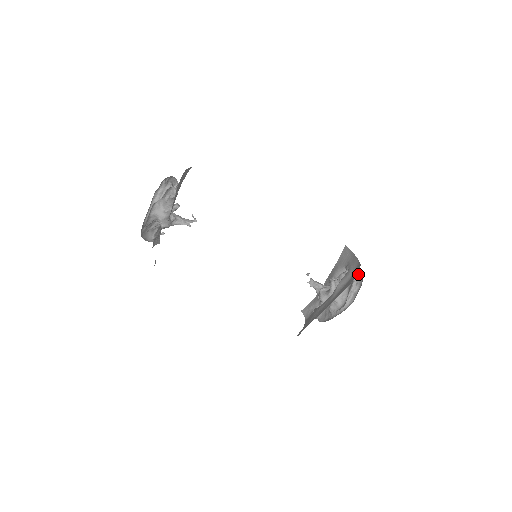
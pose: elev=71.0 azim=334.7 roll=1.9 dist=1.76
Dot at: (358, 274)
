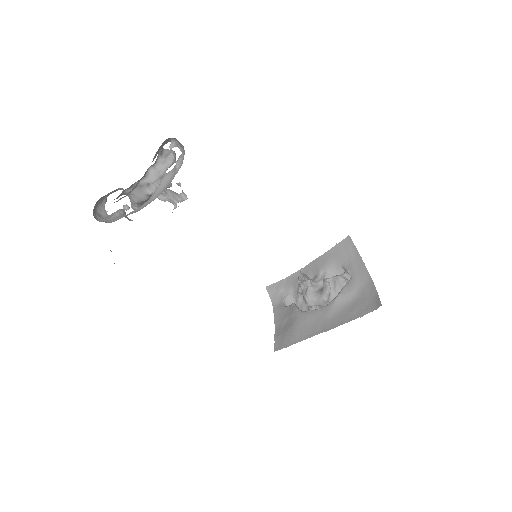
Dot at: occluded
